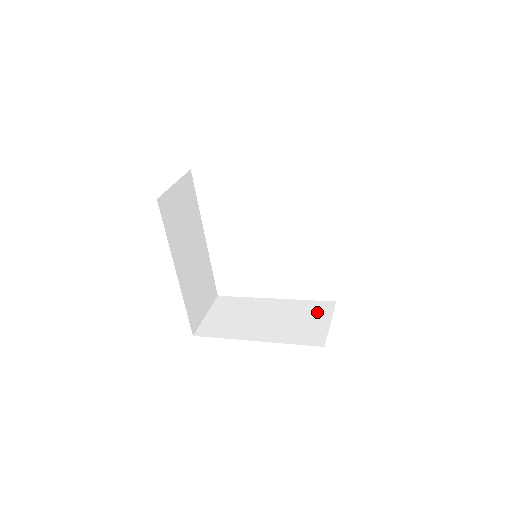
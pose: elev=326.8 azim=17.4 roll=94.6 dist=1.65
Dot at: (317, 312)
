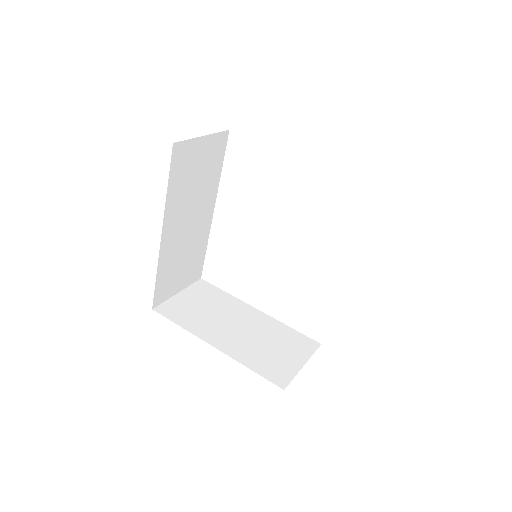
Dot at: (295, 346)
